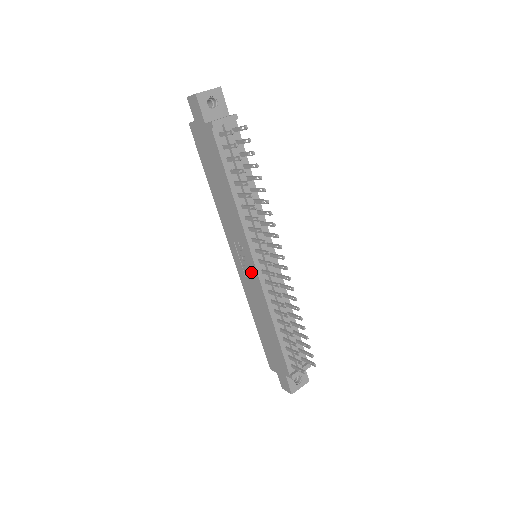
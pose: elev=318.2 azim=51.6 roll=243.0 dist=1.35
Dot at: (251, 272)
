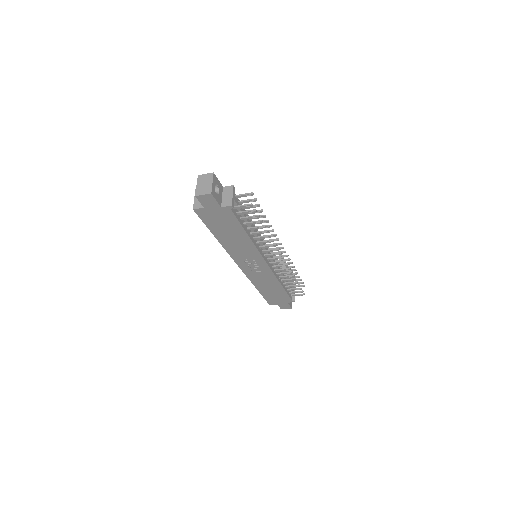
Dot at: (261, 268)
